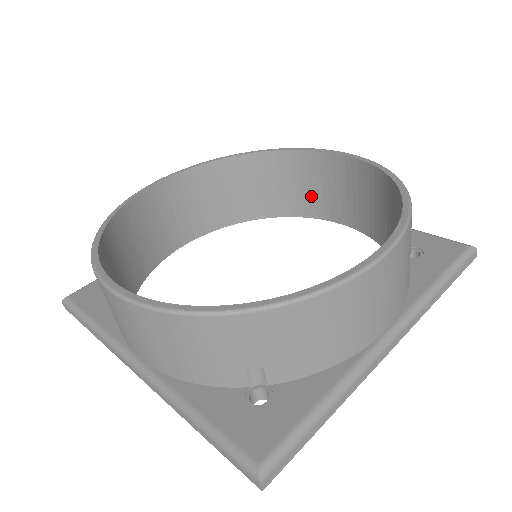
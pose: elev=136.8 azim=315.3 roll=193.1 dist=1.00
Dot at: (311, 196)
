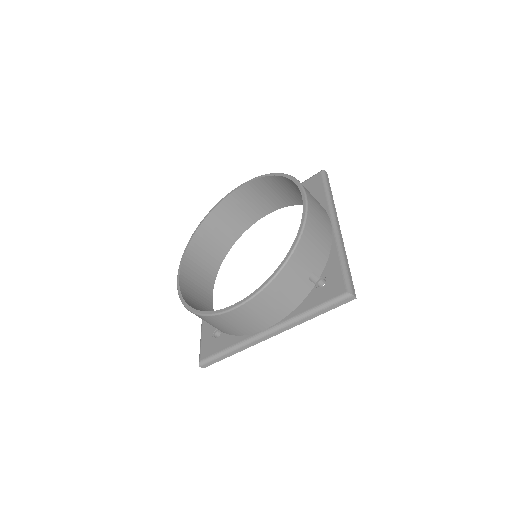
Dot at: (240, 218)
